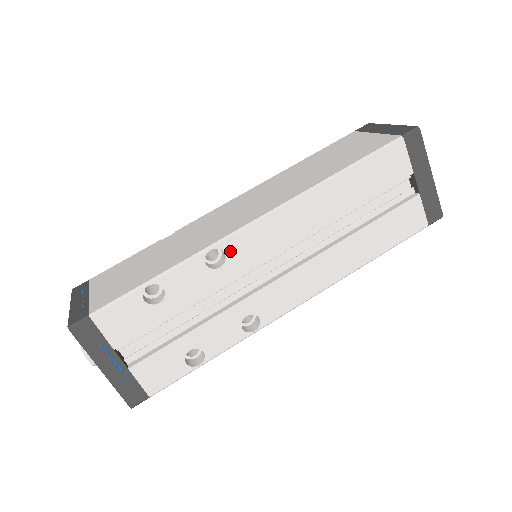
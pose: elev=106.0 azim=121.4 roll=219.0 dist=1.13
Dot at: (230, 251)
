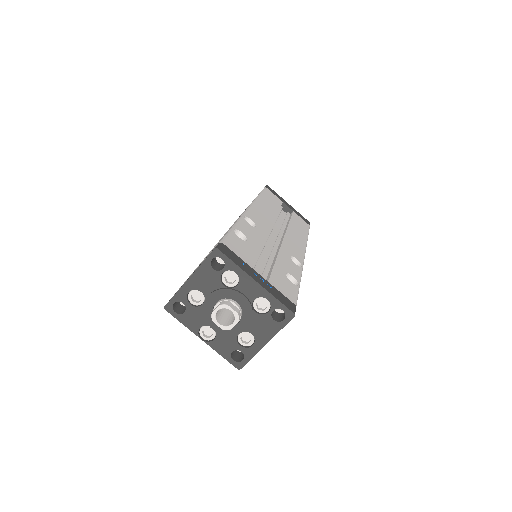
Dot at: (252, 219)
